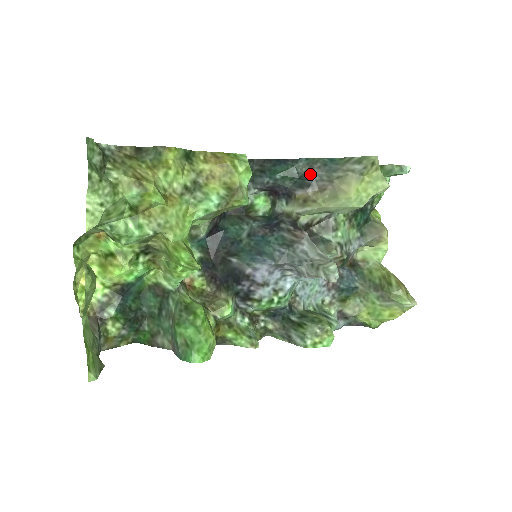
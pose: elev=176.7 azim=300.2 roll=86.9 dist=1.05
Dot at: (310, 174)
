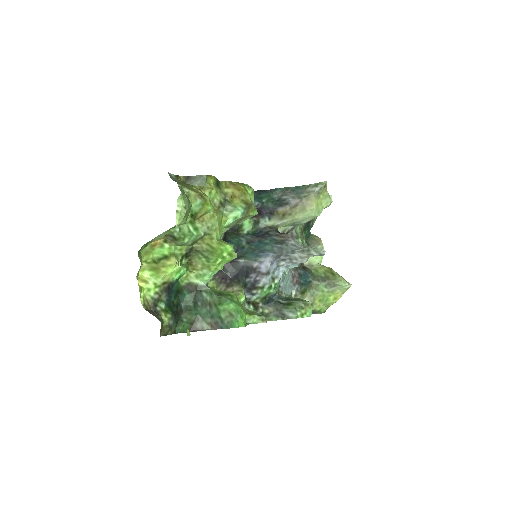
Dot at: (285, 197)
